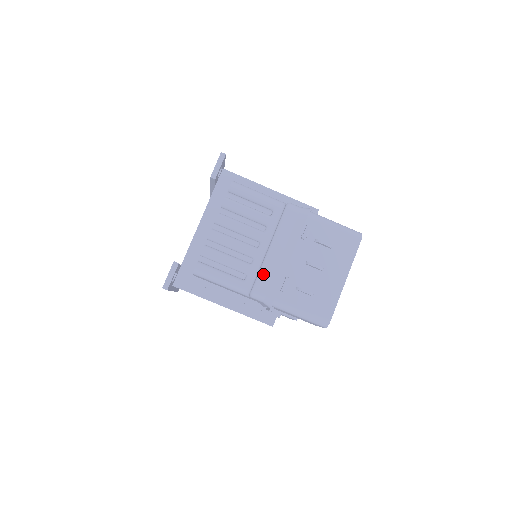
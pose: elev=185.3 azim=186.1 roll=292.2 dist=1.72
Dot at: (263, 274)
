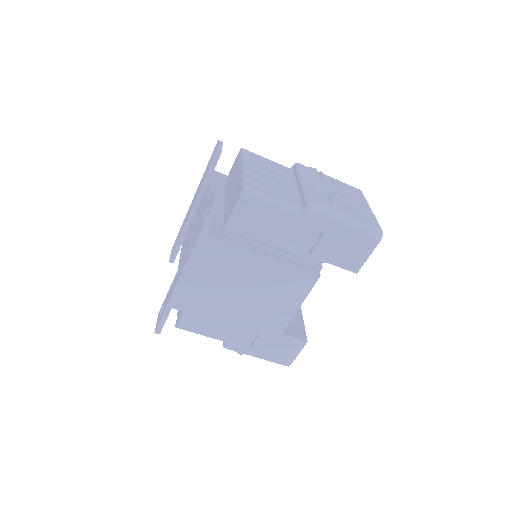
Dot at: (308, 193)
